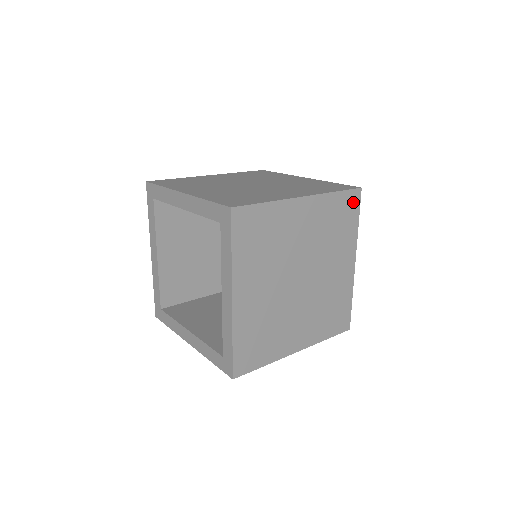
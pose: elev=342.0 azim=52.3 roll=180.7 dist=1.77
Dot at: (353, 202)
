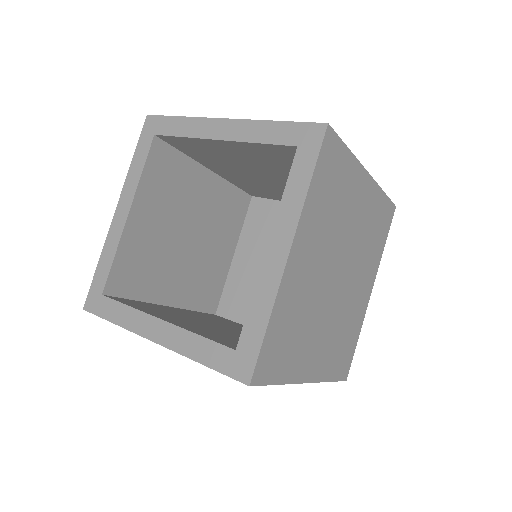
Dot at: (388, 217)
